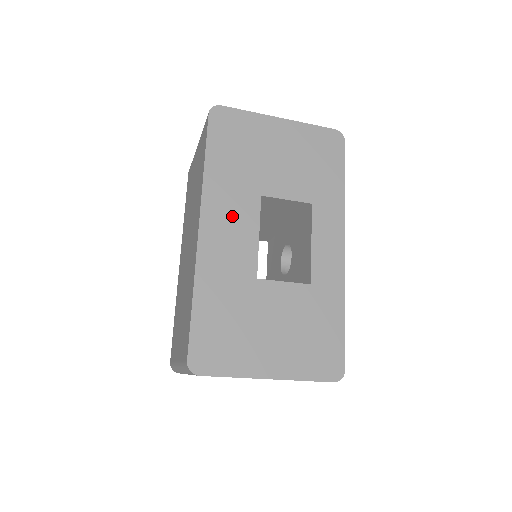
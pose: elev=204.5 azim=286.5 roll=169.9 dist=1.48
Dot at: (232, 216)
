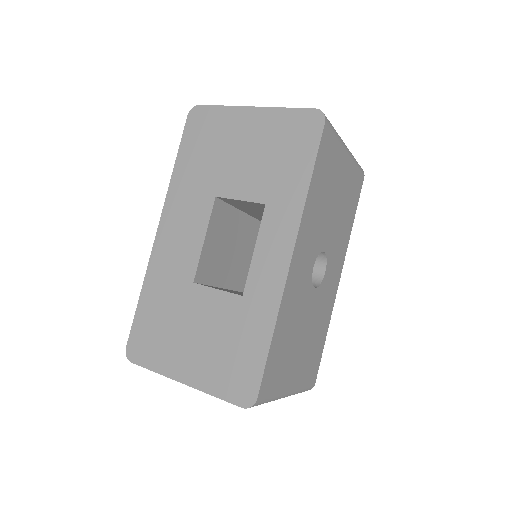
Dot at: (185, 218)
